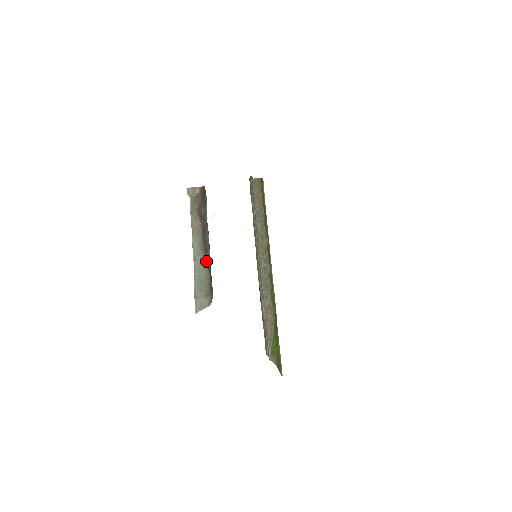
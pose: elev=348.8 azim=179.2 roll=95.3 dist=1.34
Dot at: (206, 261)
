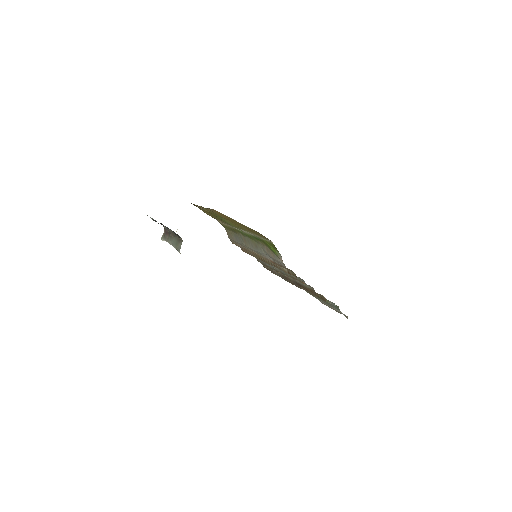
Dot at: (174, 236)
